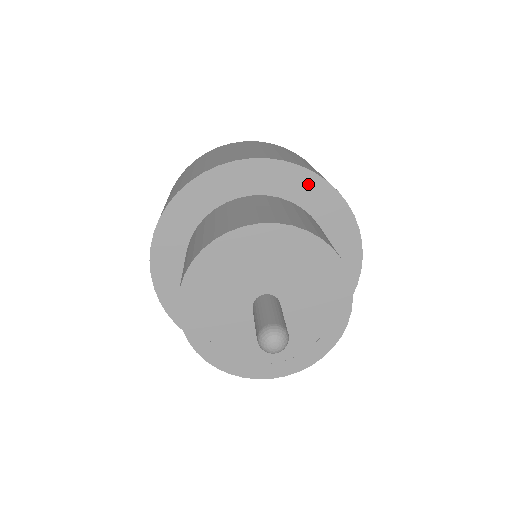
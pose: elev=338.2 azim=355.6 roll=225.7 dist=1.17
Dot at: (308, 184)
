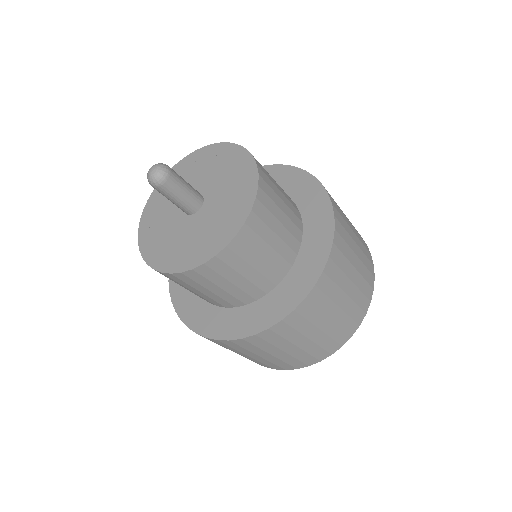
Dot at: occluded
